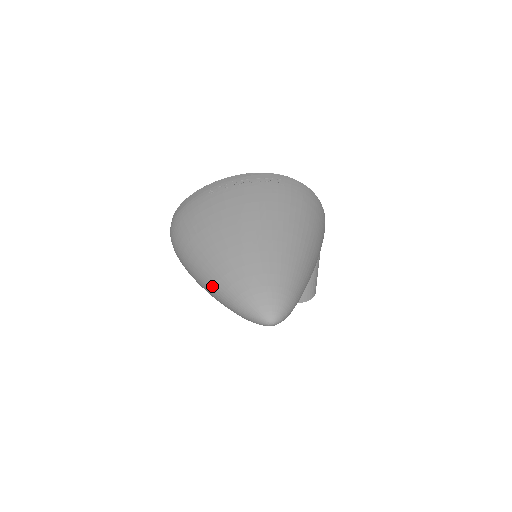
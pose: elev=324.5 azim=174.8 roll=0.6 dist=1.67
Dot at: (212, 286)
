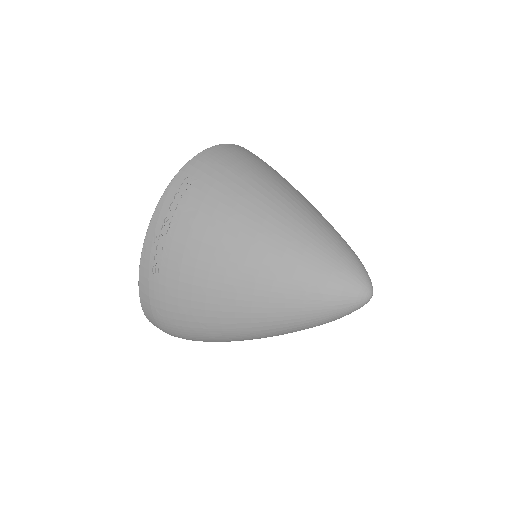
Dot at: (282, 332)
